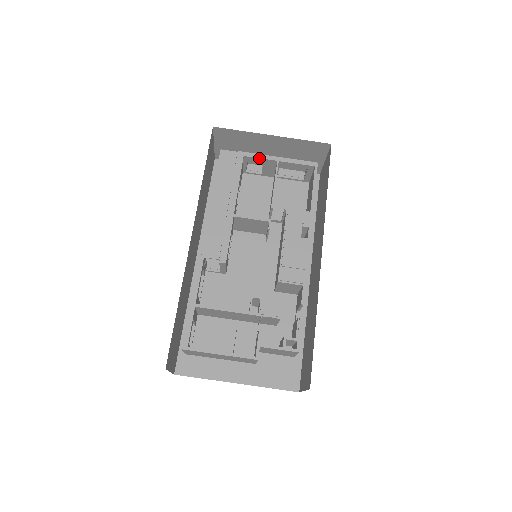
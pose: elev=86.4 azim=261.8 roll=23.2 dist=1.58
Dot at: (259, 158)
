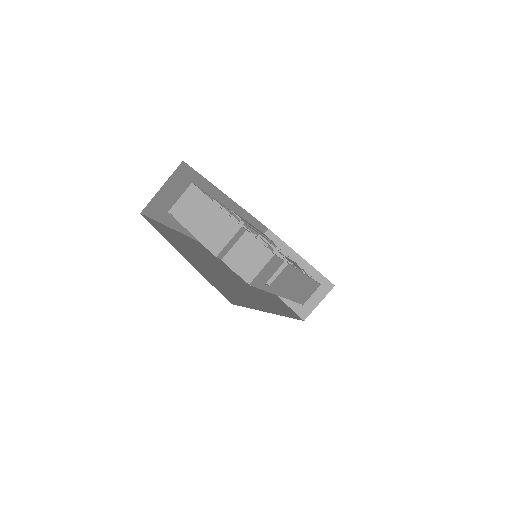
Dot at: (285, 254)
